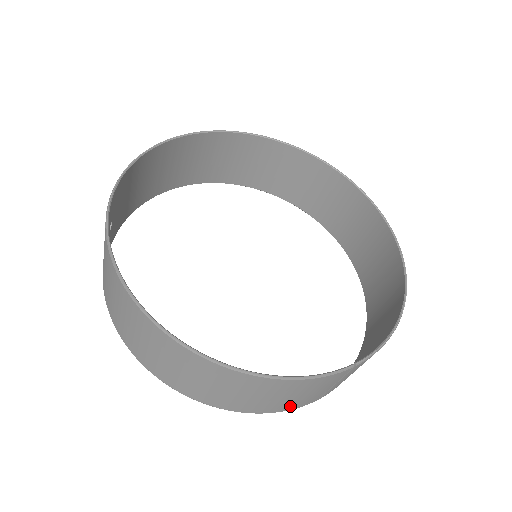
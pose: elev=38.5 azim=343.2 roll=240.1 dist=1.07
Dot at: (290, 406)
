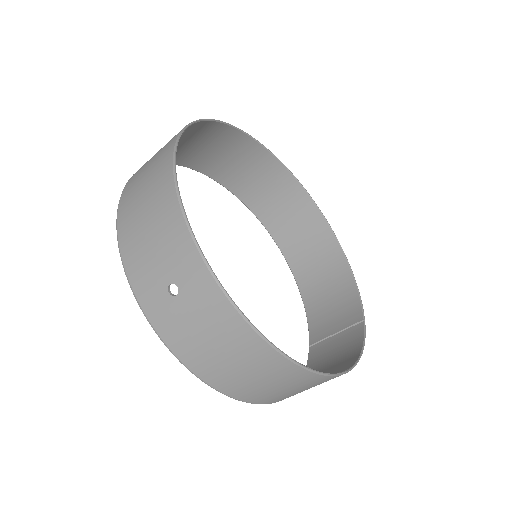
Dot at: (316, 364)
